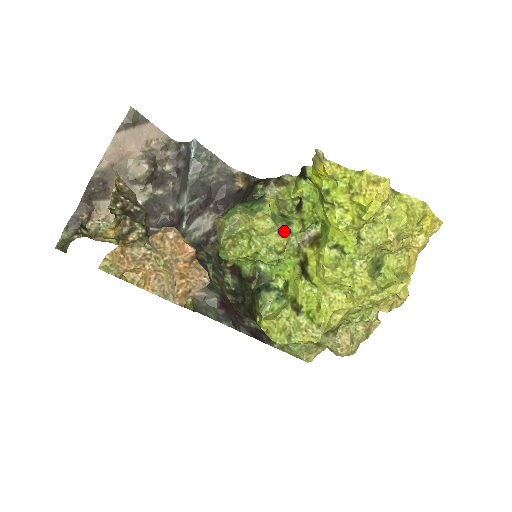
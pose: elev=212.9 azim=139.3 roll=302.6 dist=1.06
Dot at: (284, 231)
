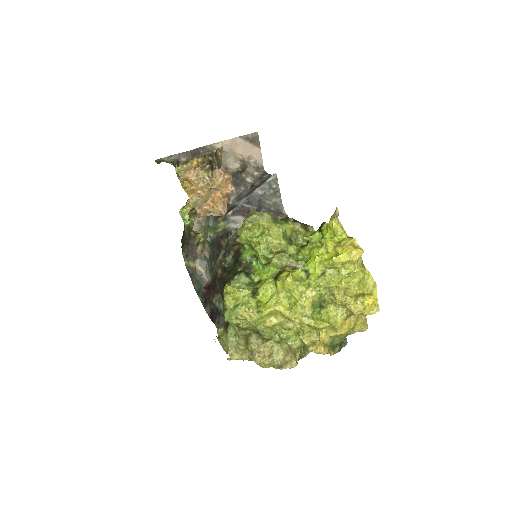
Dot at: (284, 244)
